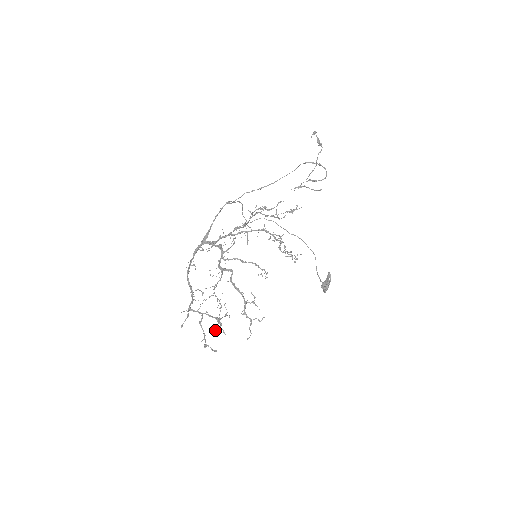
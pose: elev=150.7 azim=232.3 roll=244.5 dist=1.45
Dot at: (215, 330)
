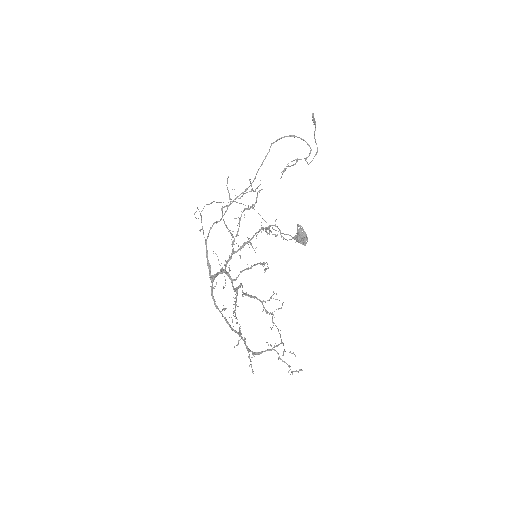
Dot at: (283, 352)
